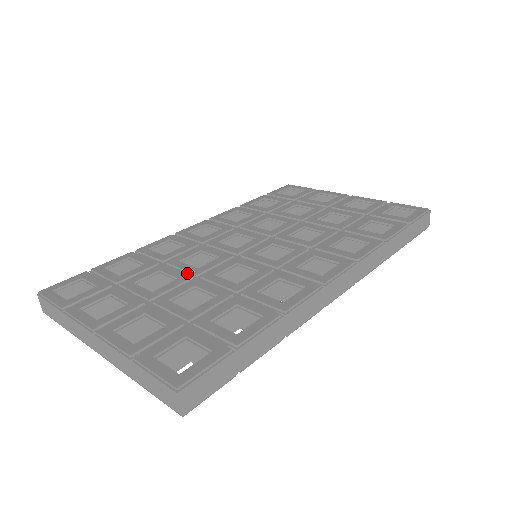
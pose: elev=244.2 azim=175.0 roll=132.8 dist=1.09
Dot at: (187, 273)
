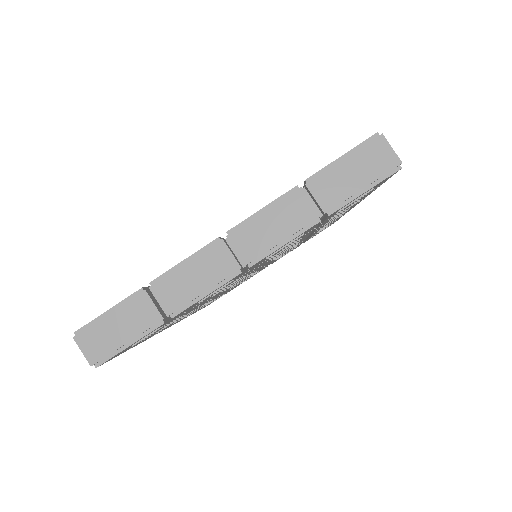
Dot at: occluded
